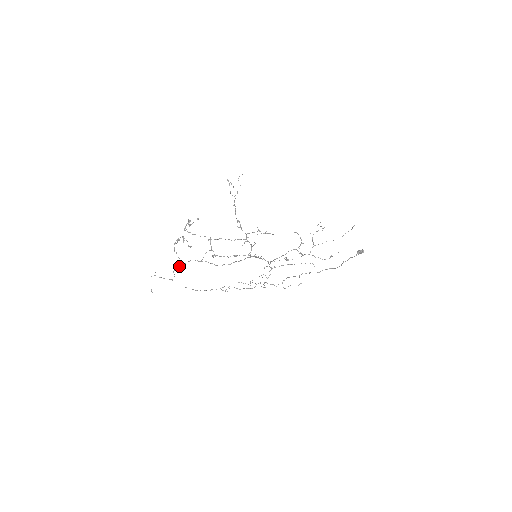
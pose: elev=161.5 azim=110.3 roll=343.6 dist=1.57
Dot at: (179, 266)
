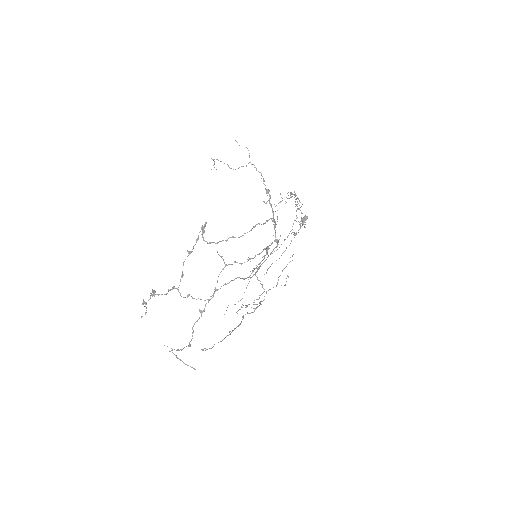
Dot at: occluded
